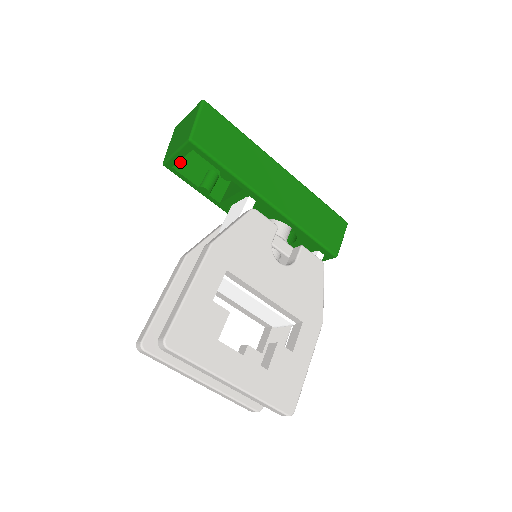
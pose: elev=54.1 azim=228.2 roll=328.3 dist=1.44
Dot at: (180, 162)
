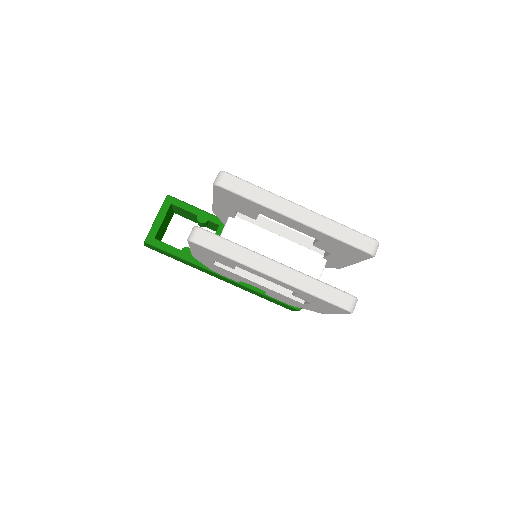
Dot at: occluded
